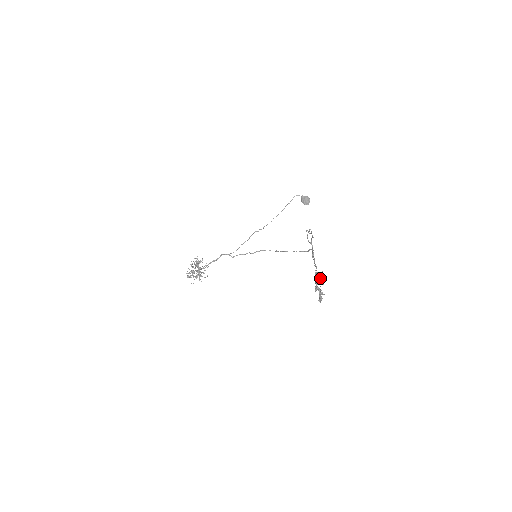
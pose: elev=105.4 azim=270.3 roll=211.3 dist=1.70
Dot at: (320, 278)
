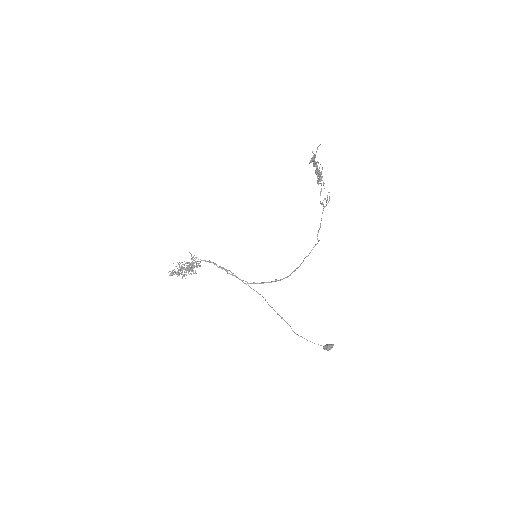
Dot at: (321, 172)
